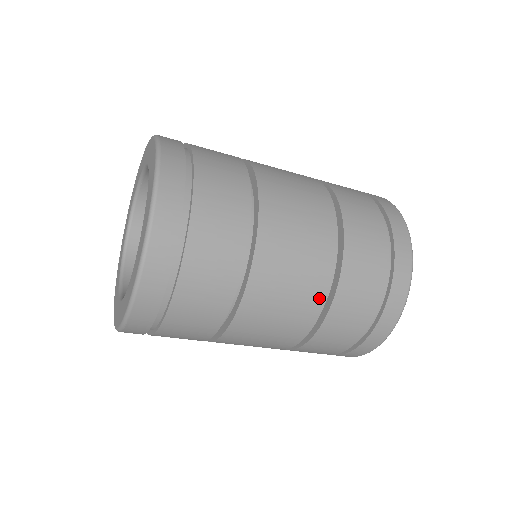
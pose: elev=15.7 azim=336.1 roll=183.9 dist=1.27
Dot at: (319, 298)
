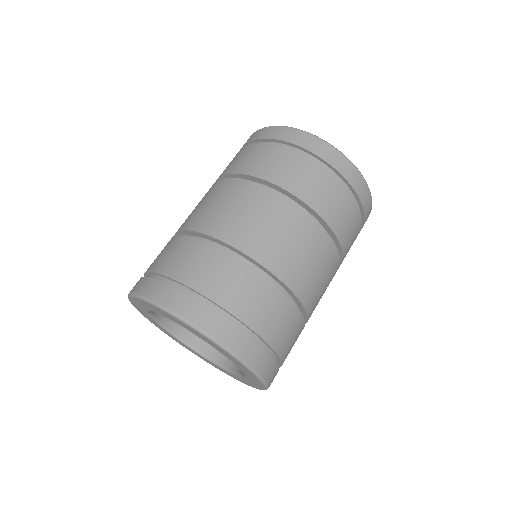
Dot at: (266, 194)
